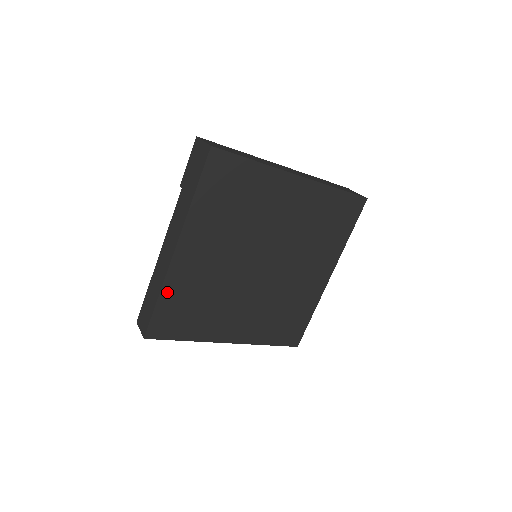
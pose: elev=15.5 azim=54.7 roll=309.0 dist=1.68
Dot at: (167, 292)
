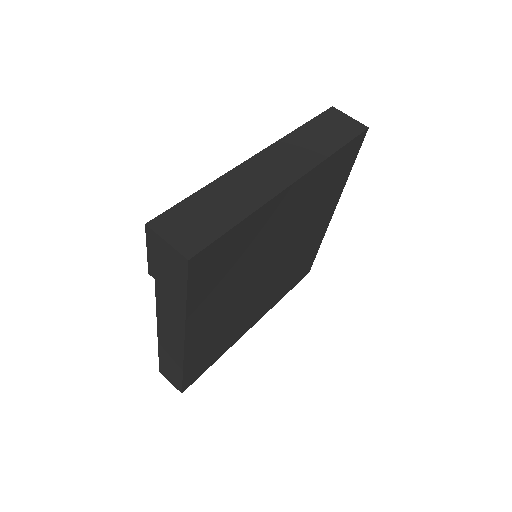
Dot at: (189, 363)
